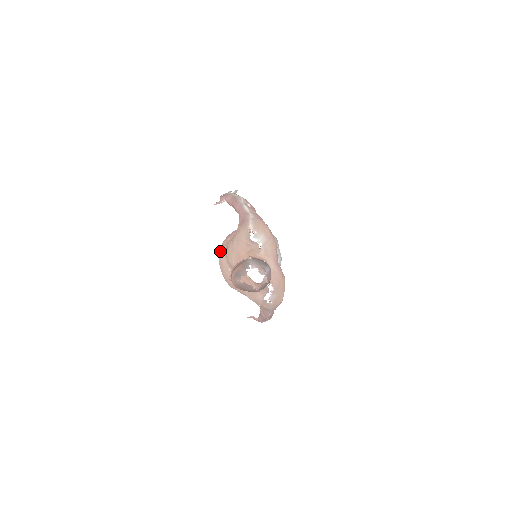
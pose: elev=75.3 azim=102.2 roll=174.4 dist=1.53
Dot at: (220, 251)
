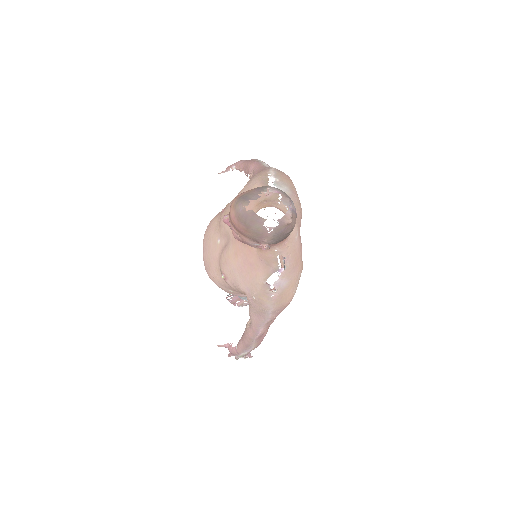
Dot at: (211, 220)
